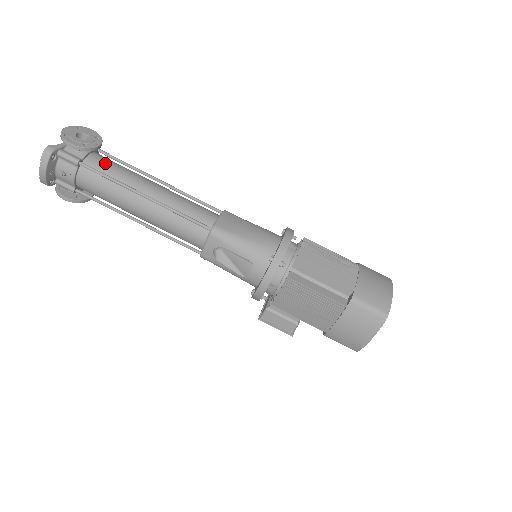
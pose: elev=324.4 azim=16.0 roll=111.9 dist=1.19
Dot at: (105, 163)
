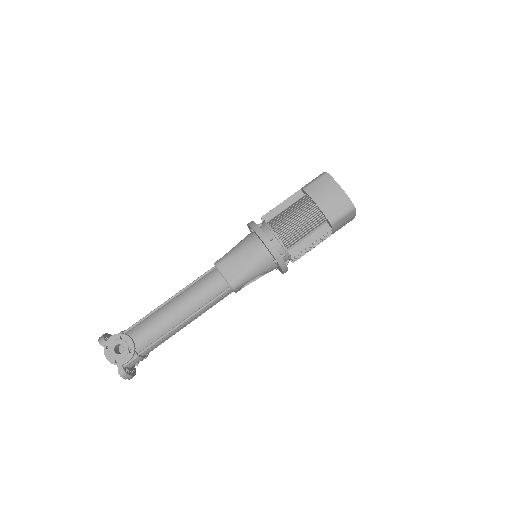
Dot at: (143, 337)
